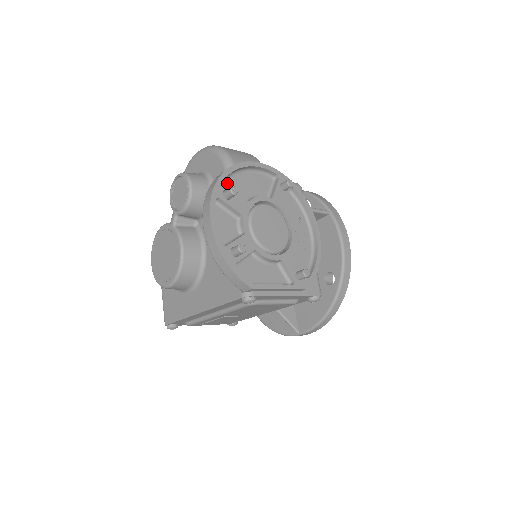
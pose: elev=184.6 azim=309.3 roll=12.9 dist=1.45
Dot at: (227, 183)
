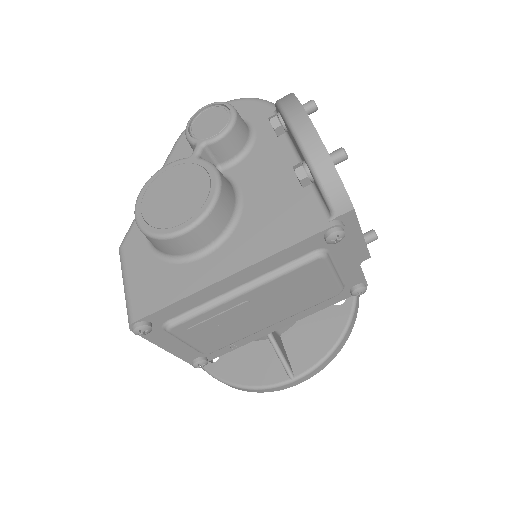
Dot at: occluded
